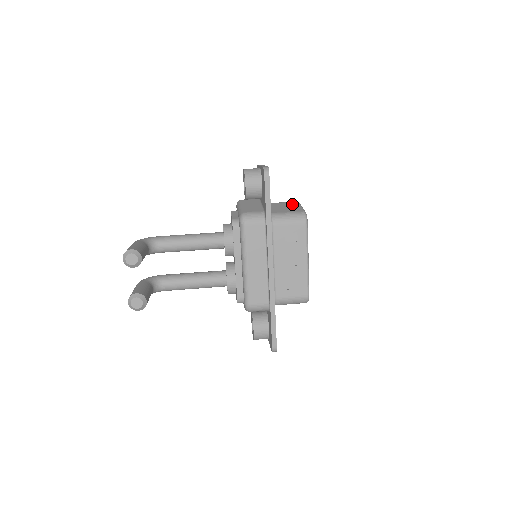
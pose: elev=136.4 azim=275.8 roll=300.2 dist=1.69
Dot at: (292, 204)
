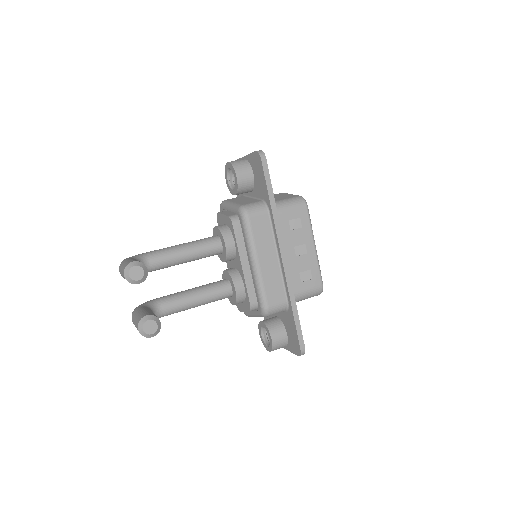
Dot at: (281, 194)
